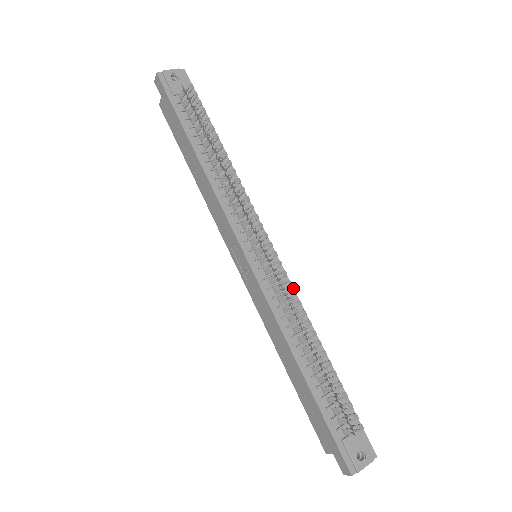
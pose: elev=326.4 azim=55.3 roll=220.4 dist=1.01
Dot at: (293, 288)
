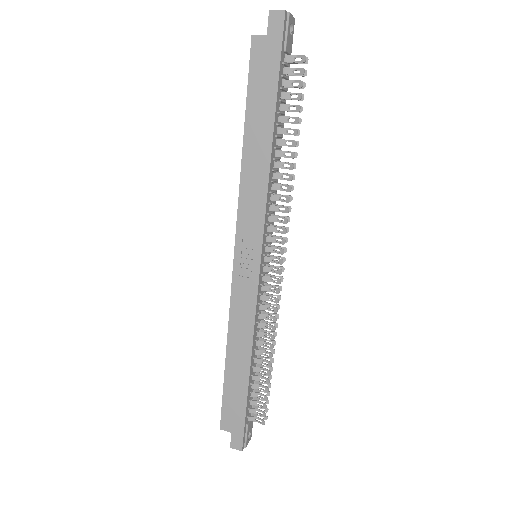
Dot at: occluded
